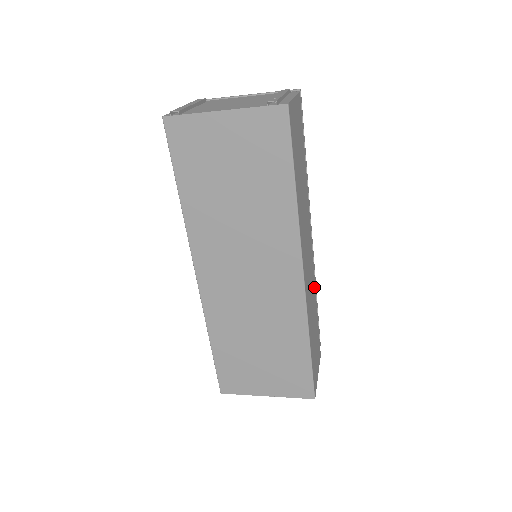
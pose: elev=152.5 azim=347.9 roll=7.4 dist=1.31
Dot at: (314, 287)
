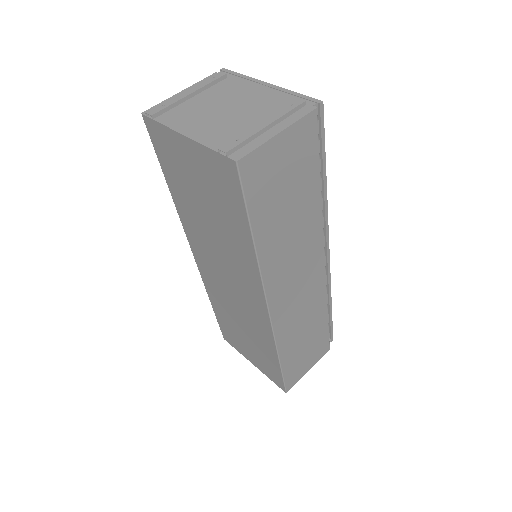
Dot at: (321, 301)
